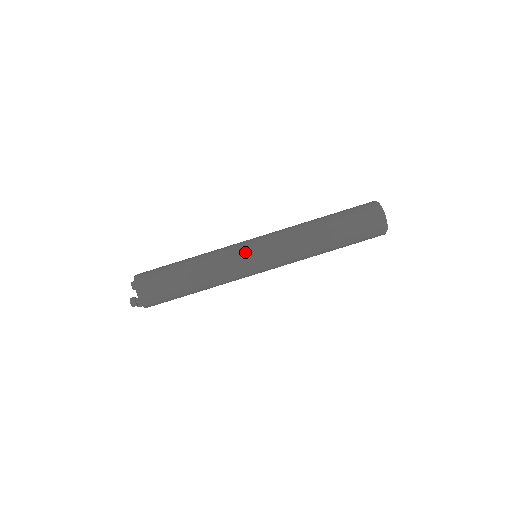
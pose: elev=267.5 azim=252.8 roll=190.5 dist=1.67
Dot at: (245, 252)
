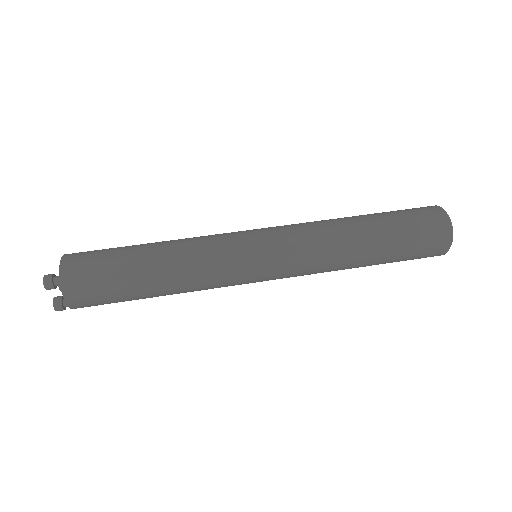
Dot at: (240, 233)
